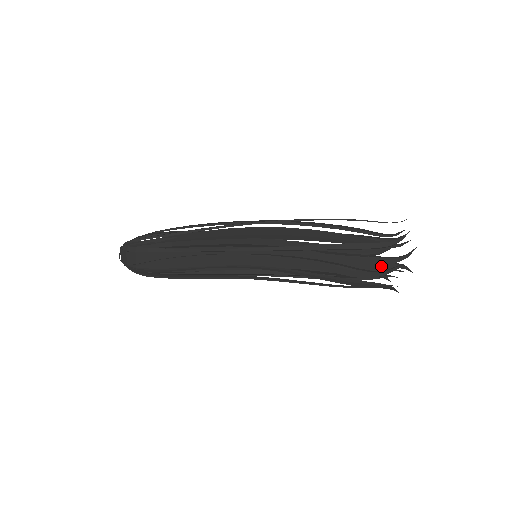
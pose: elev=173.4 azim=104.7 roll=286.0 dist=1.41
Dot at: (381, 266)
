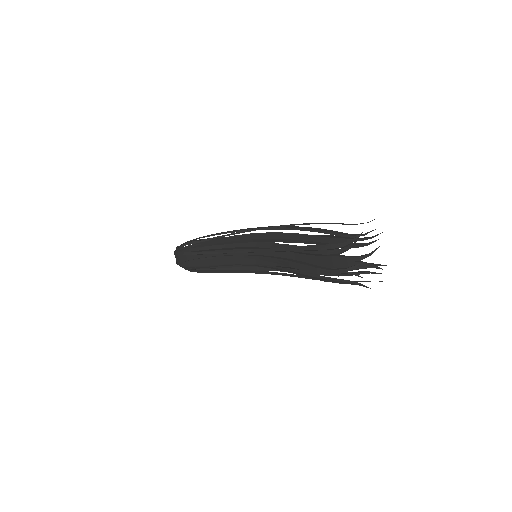
Dot at: (346, 264)
